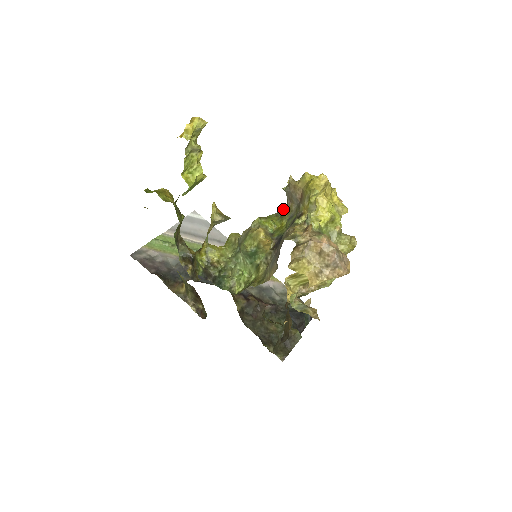
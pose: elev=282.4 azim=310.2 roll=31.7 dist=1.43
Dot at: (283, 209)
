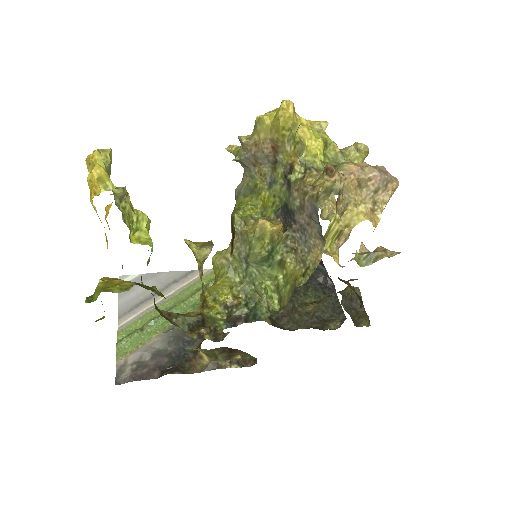
Dot at: (245, 184)
